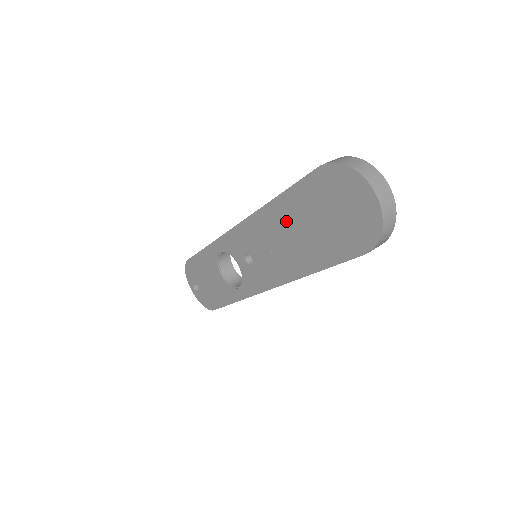
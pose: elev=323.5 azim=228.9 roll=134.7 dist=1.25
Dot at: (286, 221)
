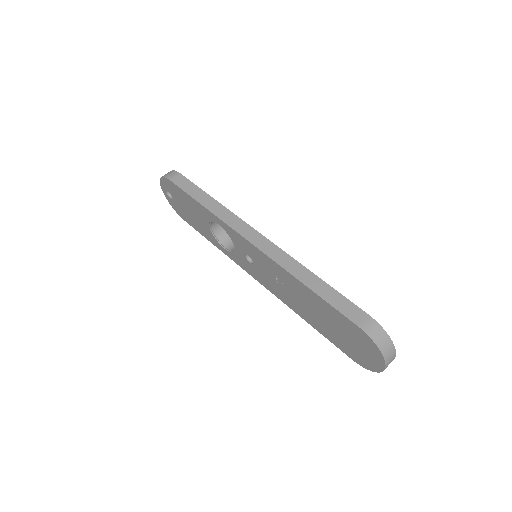
Dot at: (305, 297)
